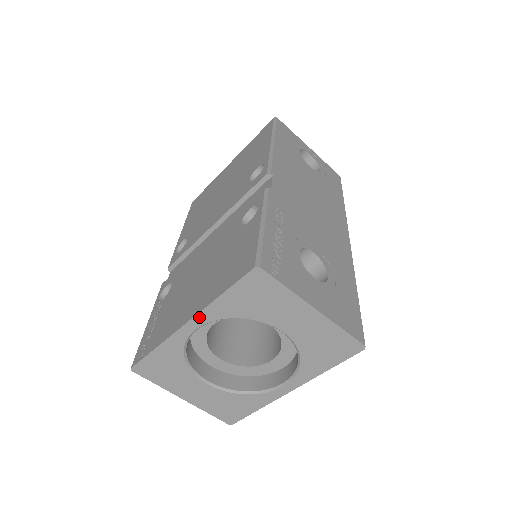
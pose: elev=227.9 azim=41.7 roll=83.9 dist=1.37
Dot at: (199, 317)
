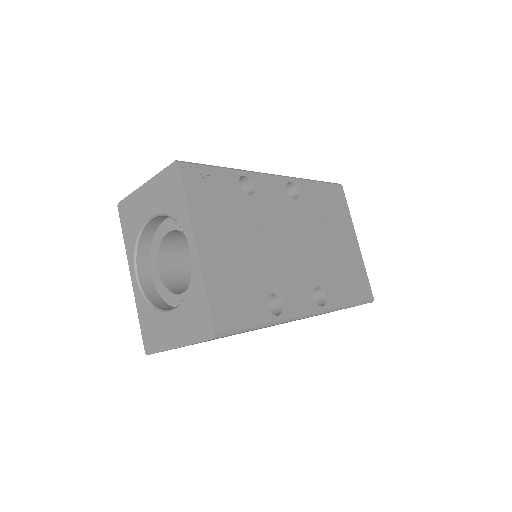
Dot at: (130, 264)
